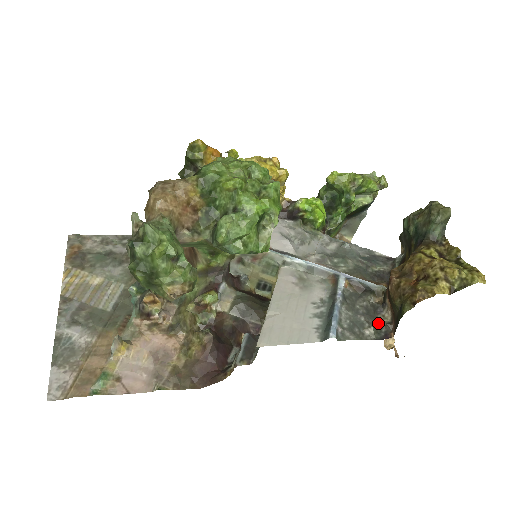
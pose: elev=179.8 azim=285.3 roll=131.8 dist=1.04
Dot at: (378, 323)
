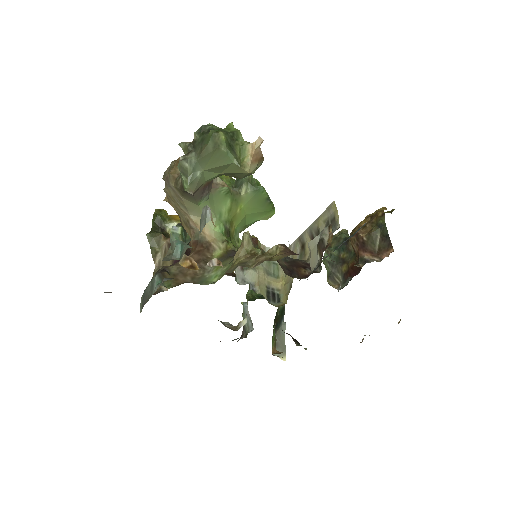
Dot at: occluded
